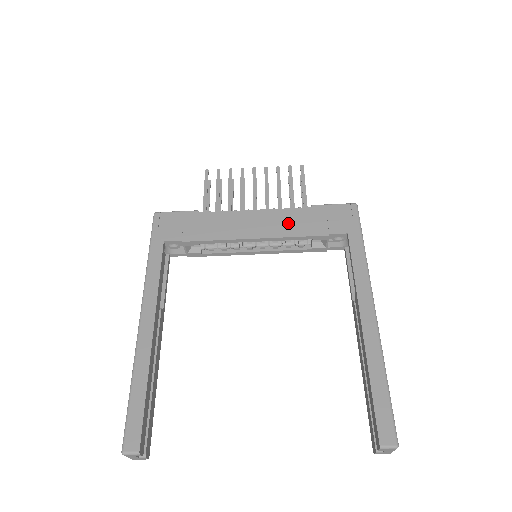
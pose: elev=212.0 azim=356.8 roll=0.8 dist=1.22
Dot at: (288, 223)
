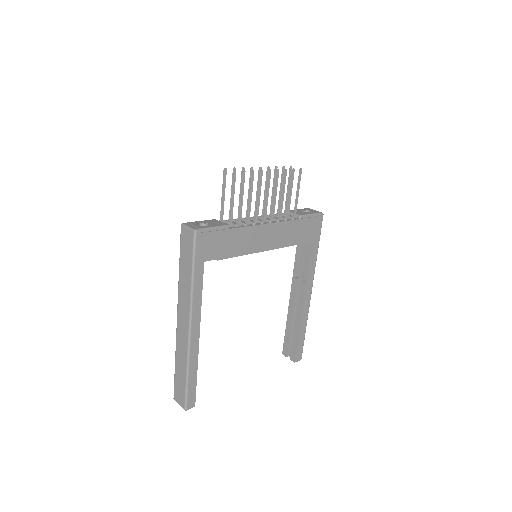
Dot at: (285, 235)
